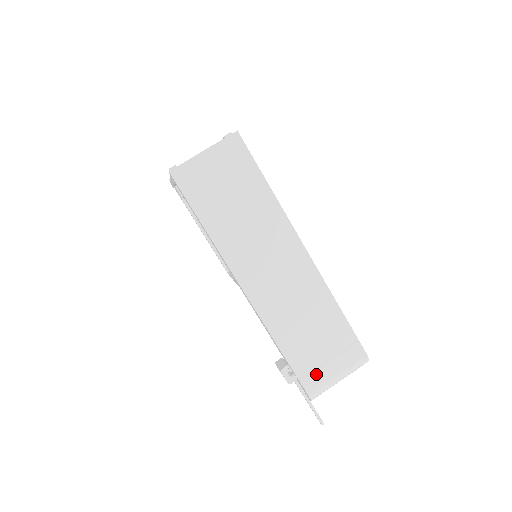
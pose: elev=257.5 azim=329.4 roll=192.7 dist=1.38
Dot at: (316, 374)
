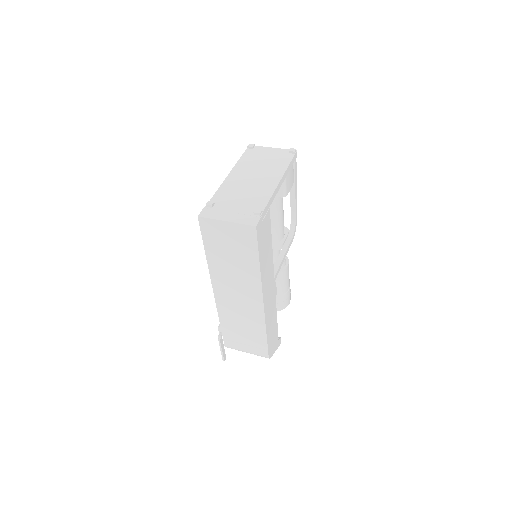
Dot at: (234, 344)
